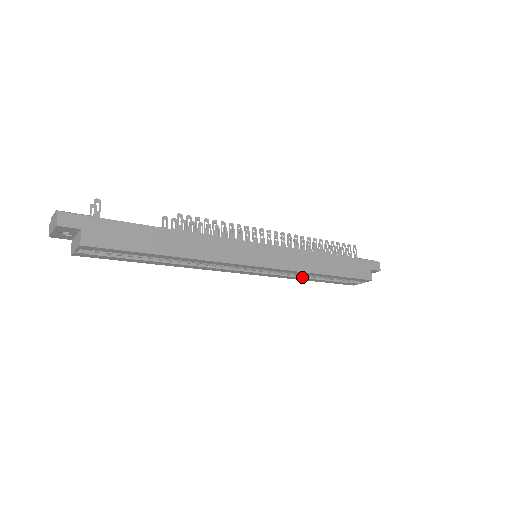
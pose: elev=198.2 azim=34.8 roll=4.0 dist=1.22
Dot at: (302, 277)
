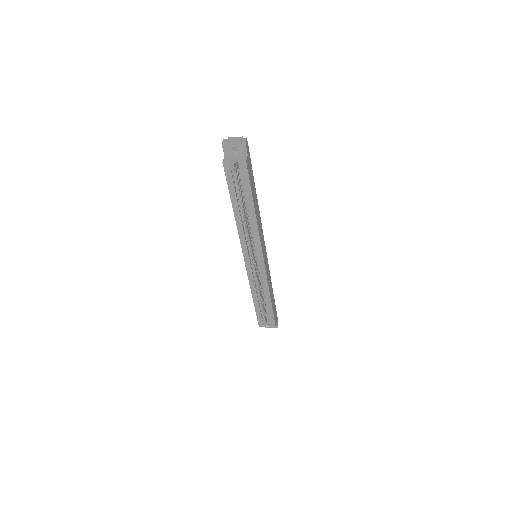
Dot at: (256, 292)
